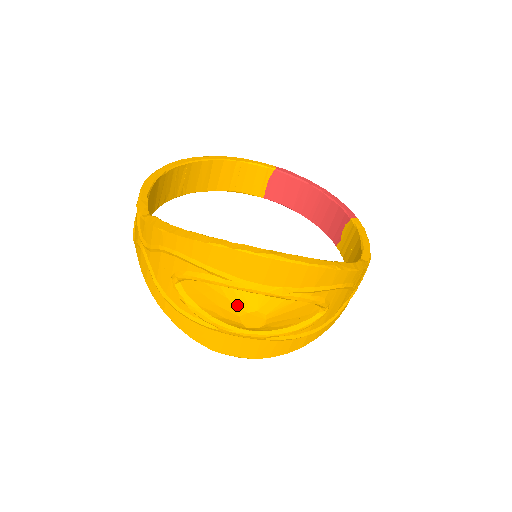
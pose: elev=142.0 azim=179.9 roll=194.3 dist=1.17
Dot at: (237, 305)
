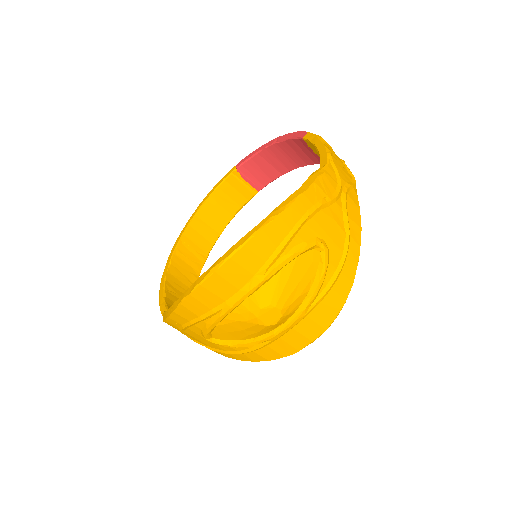
Dot at: (247, 319)
